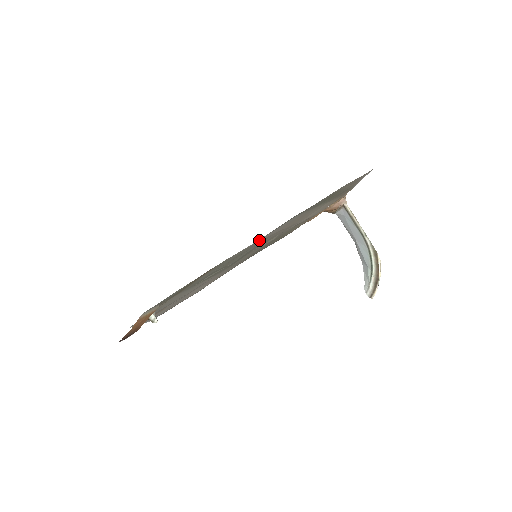
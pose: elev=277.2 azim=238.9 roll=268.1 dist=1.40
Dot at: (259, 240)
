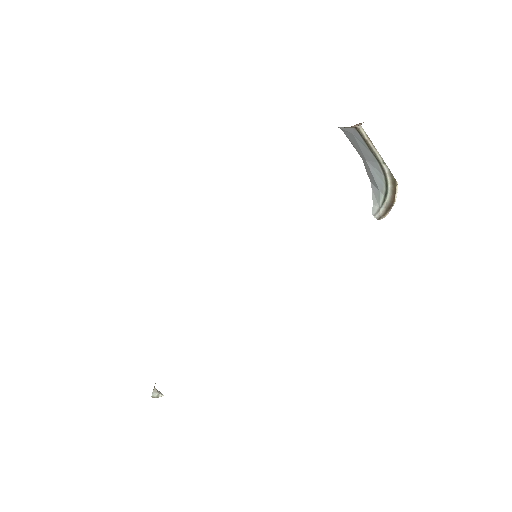
Dot at: occluded
